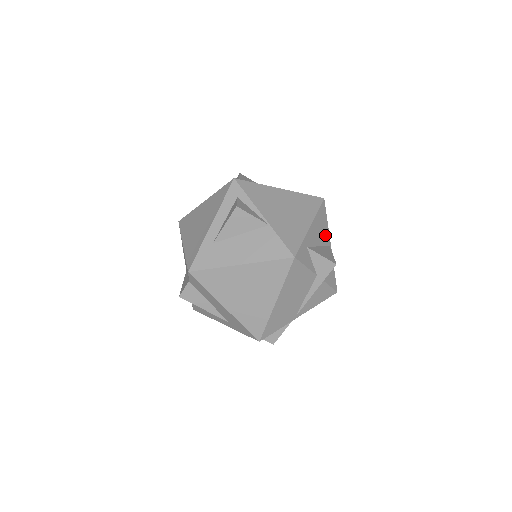
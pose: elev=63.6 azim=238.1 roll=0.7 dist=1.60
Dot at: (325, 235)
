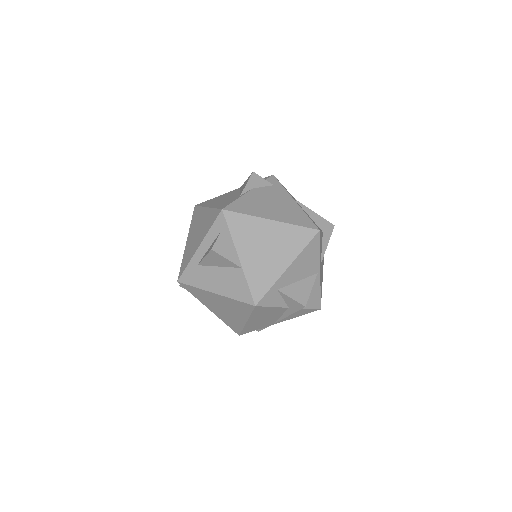
Dot at: (312, 266)
